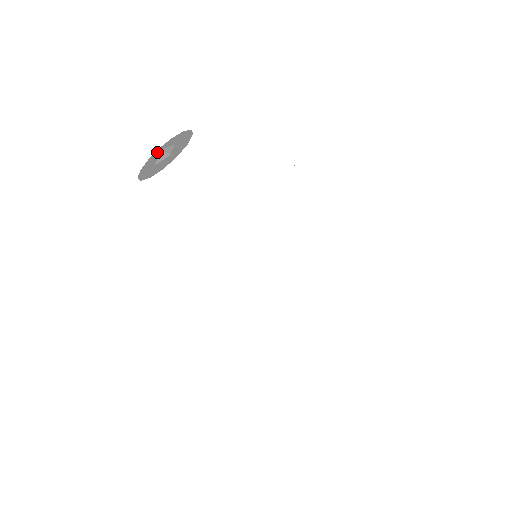
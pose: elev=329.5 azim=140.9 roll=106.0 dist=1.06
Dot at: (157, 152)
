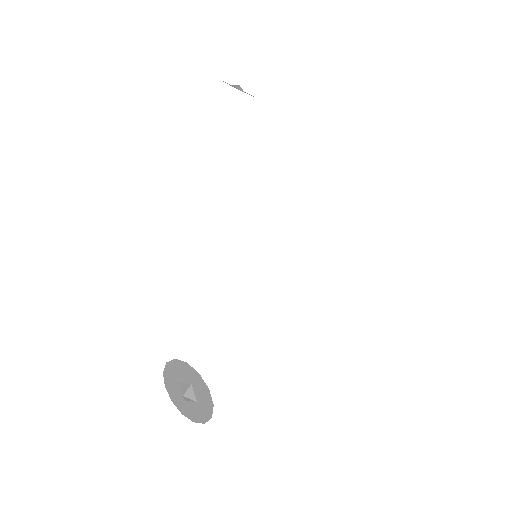
Dot at: (169, 371)
